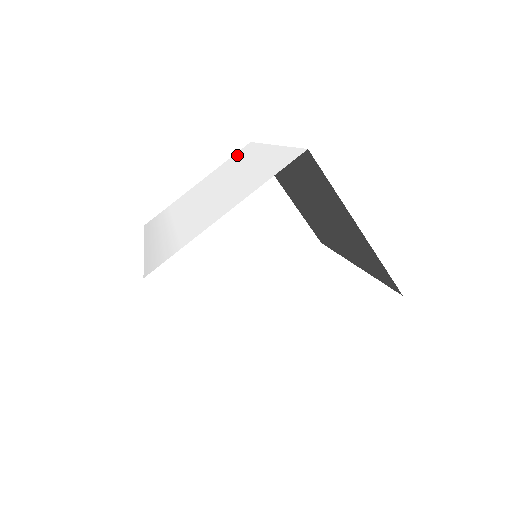
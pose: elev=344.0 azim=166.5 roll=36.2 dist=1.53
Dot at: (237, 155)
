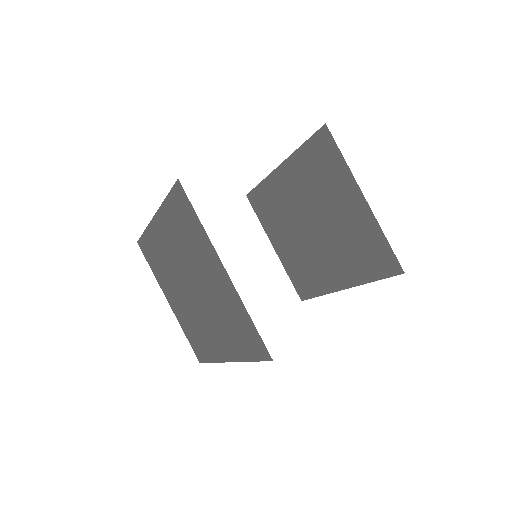
Dot at: occluded
